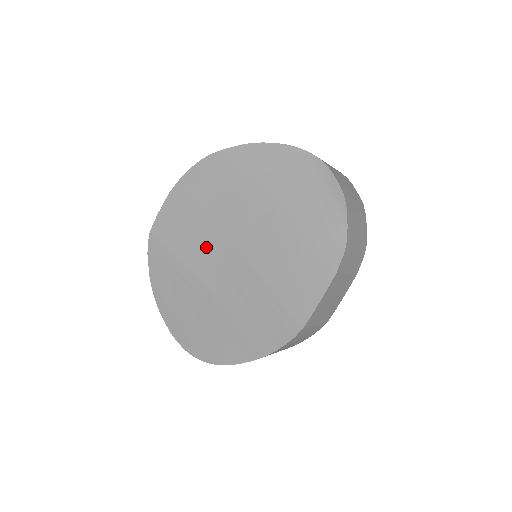
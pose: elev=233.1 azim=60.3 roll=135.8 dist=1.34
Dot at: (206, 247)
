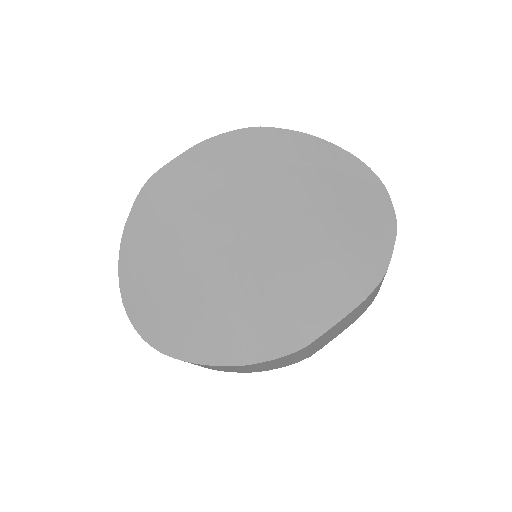
Dot at: (216, 218)
